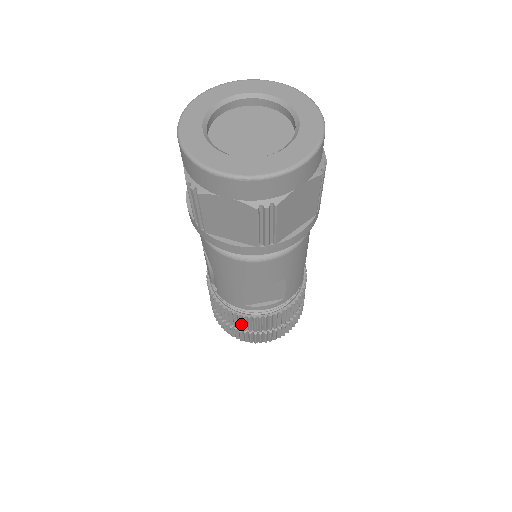
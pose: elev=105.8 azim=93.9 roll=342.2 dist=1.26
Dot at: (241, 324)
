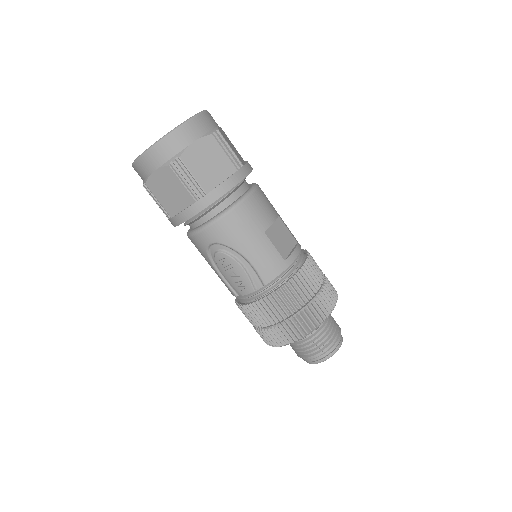
Dot at: (303, 293)
